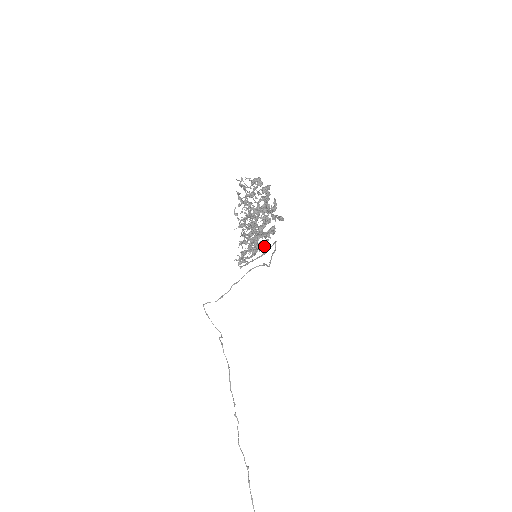
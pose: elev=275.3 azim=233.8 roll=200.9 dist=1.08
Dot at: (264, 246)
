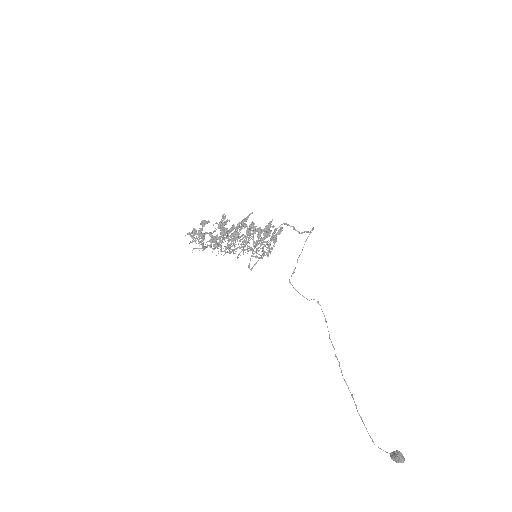
Dot at: (275, 234)
